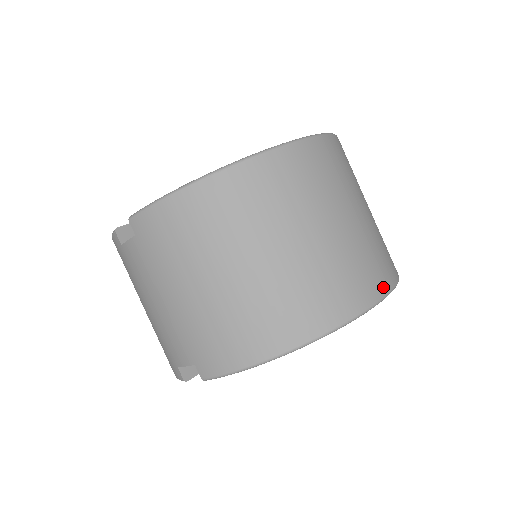
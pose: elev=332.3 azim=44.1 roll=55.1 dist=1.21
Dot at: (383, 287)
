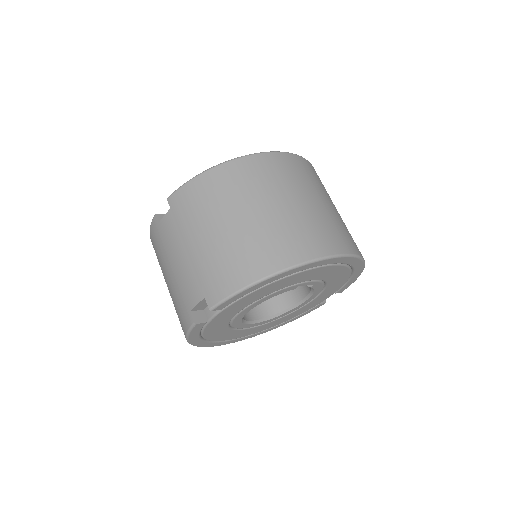
Dot at: (348, 249)
